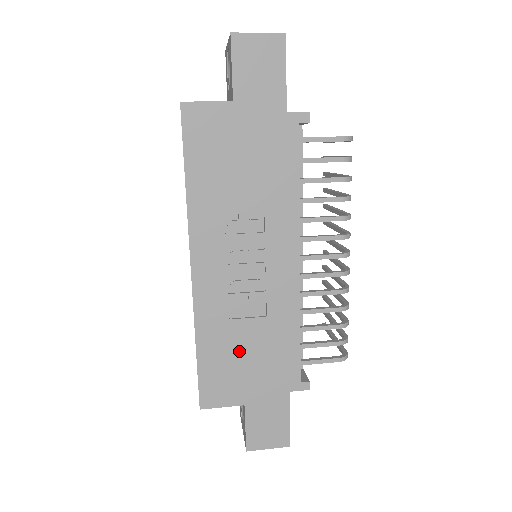
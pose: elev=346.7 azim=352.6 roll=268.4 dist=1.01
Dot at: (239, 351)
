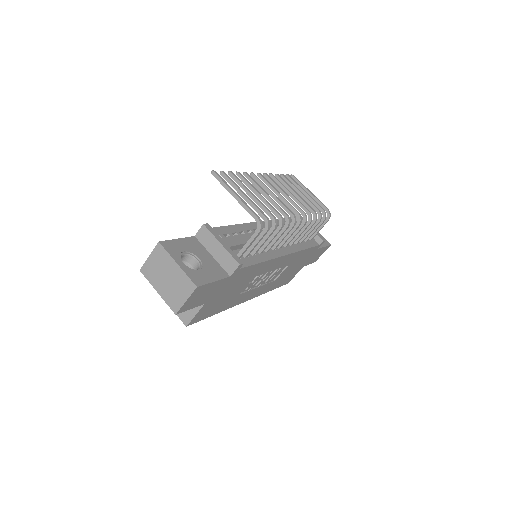
Dot at: (287, 274)
